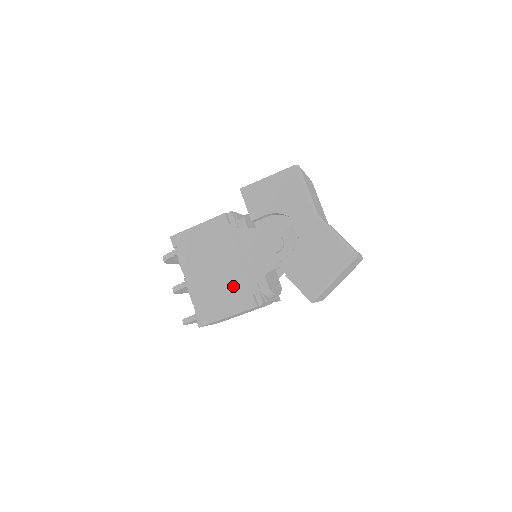
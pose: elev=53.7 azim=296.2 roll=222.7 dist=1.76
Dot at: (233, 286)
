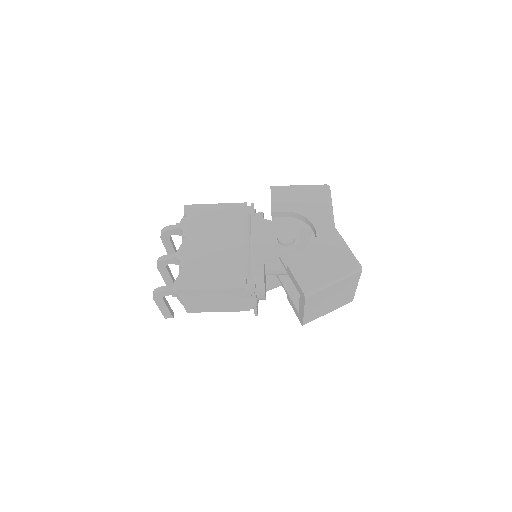
Dot at: (229, 263)
